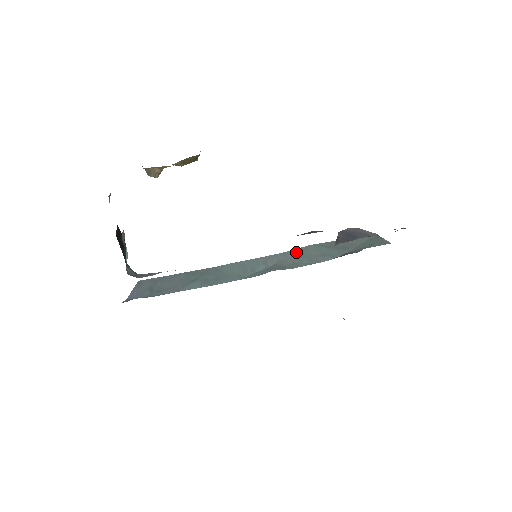
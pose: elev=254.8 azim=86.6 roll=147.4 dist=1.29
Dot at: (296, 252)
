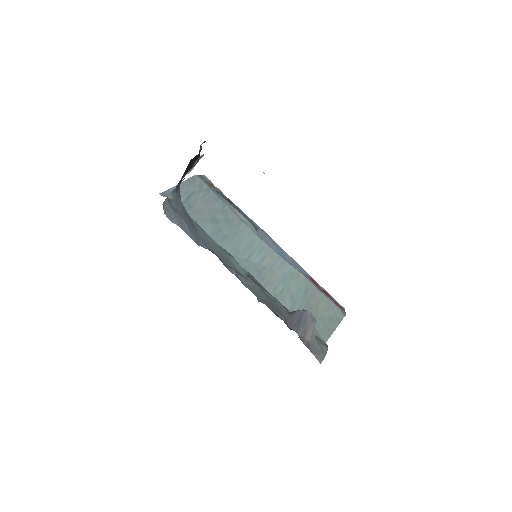
Dot at: (289, 271)
